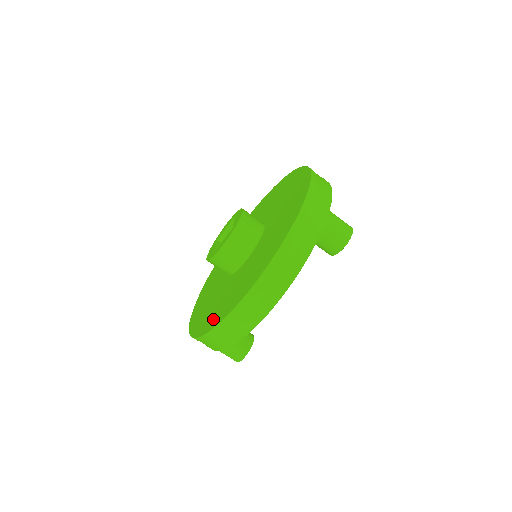
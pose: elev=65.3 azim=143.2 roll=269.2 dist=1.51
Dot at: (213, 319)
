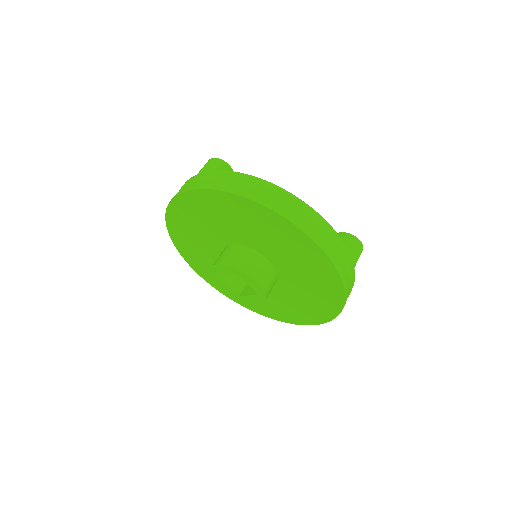
Dot at: (269, 313)
